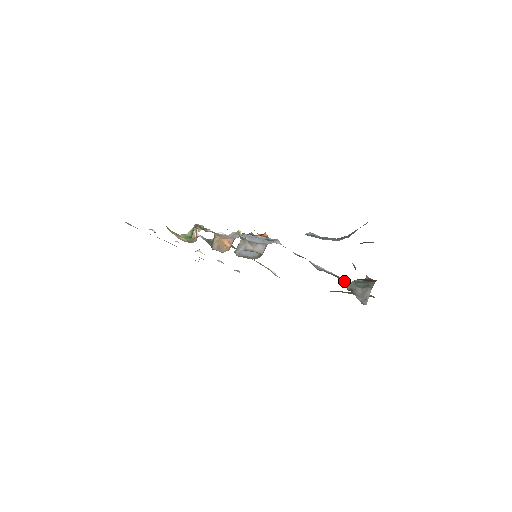
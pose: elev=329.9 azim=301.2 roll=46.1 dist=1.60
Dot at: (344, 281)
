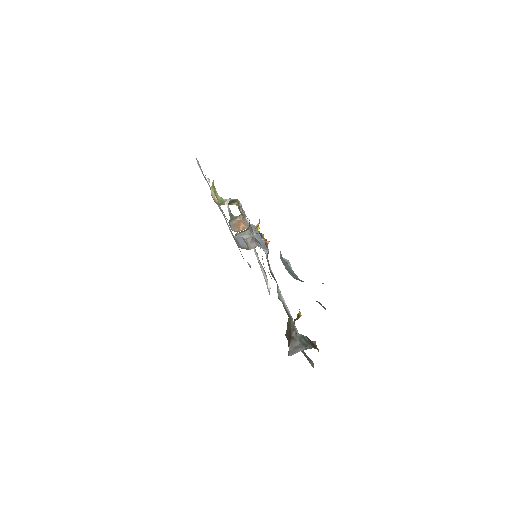
Dot at: (294, 327)
